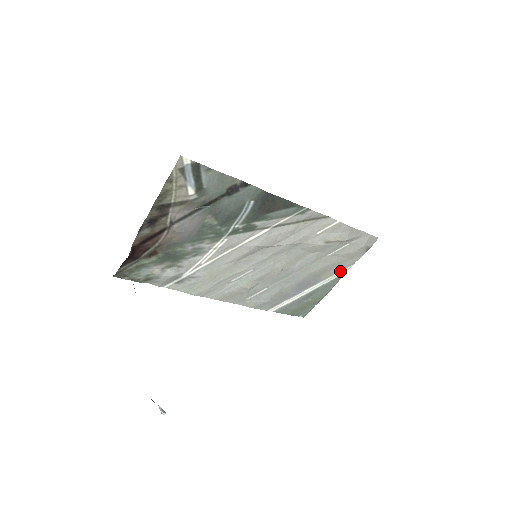
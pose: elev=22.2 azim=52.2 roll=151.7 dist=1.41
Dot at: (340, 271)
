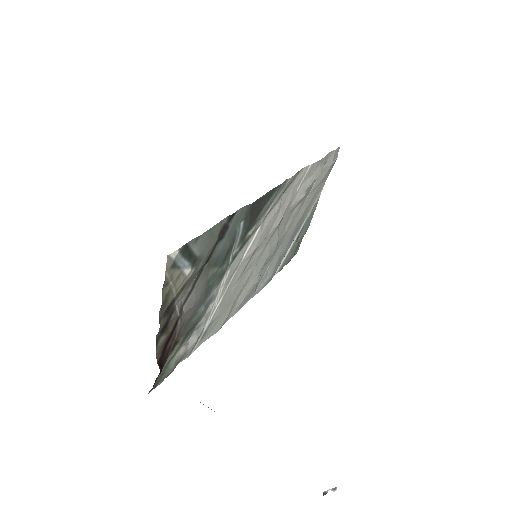
Dot at: (316, 198)
